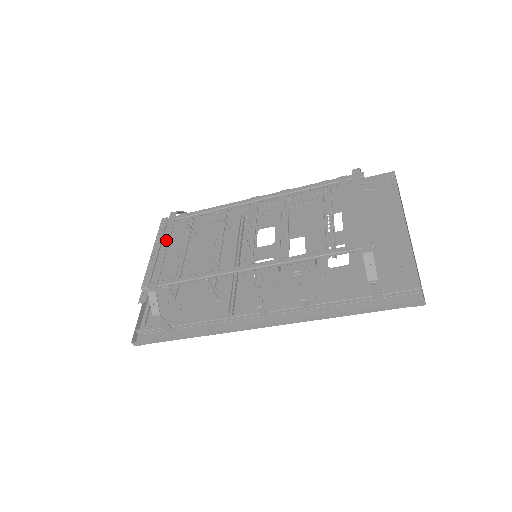
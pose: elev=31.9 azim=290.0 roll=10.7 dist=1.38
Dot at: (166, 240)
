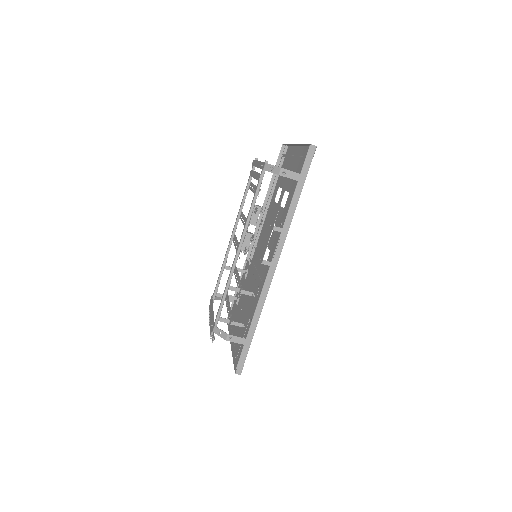
Dot at: (212, 308)
